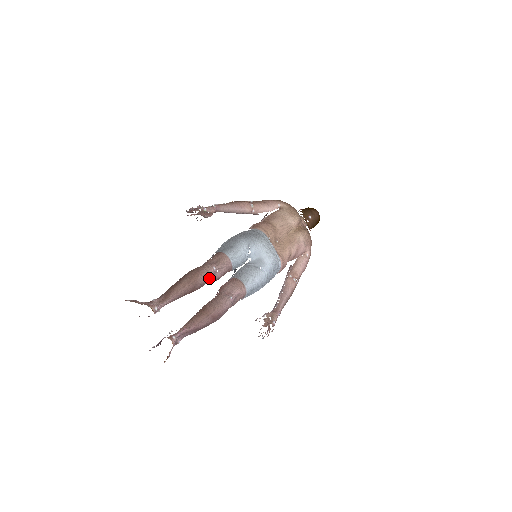
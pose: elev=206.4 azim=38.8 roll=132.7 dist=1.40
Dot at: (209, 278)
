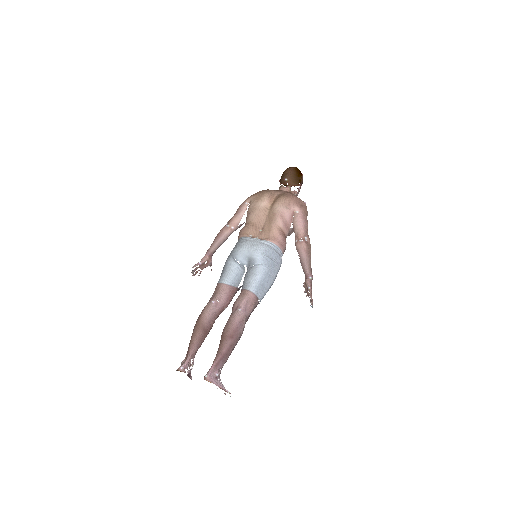
Dot at: (212, 312)
